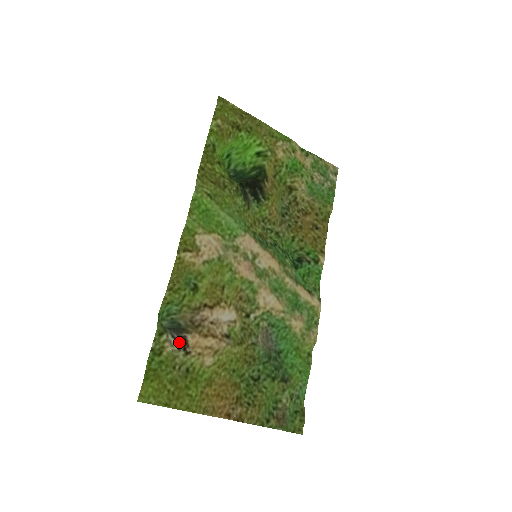
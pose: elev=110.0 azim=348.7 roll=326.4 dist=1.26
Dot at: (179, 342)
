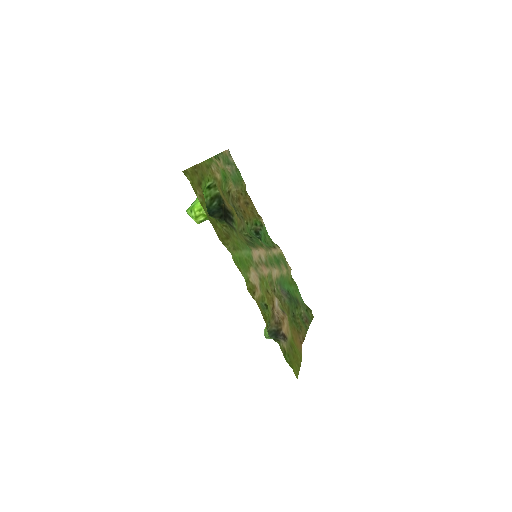
Dot at: (284, 338)
